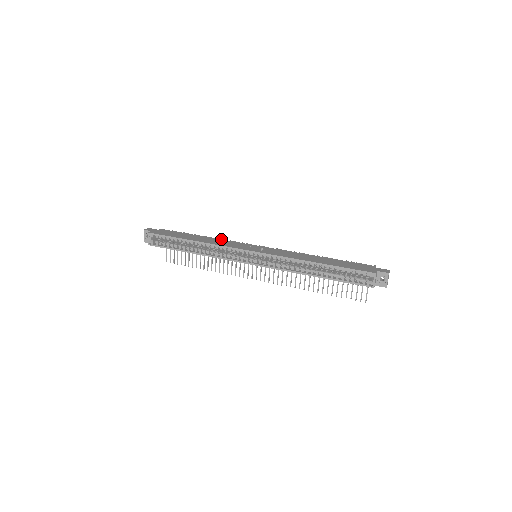
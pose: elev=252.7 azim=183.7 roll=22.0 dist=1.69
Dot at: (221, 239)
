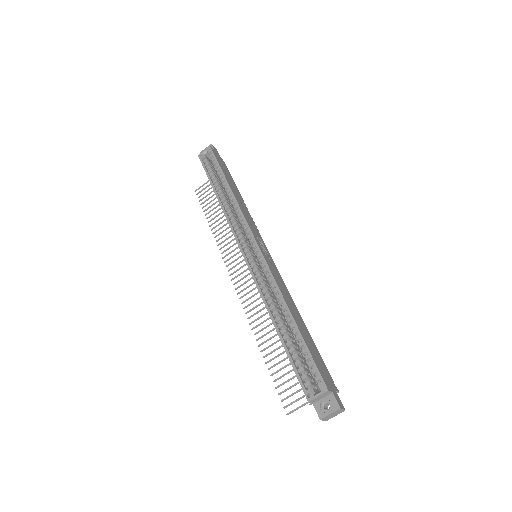
Dot at: occluded
